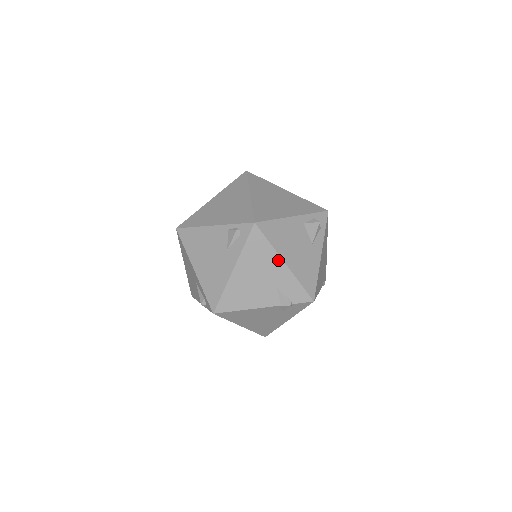
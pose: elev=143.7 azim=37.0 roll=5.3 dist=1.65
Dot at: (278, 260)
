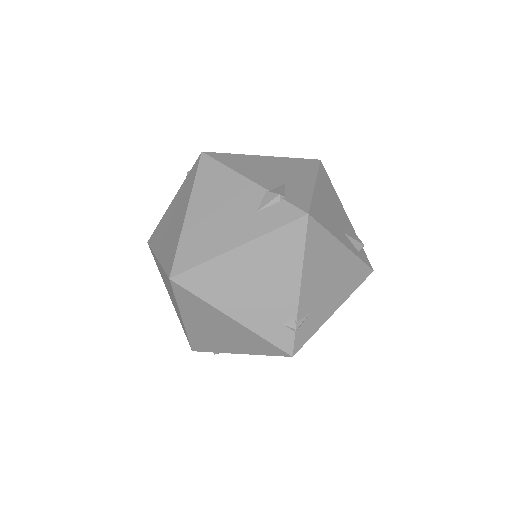
Dot at: (311, 179)
